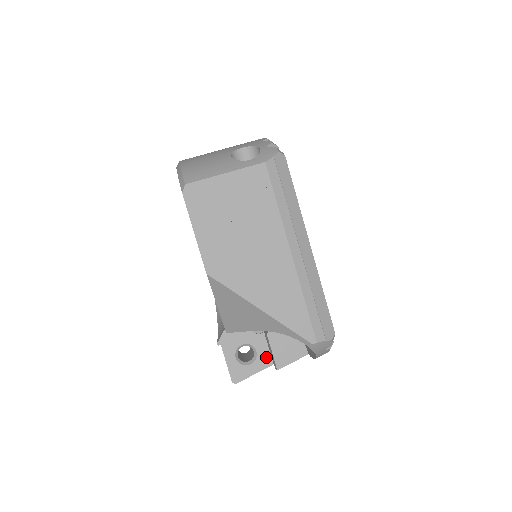
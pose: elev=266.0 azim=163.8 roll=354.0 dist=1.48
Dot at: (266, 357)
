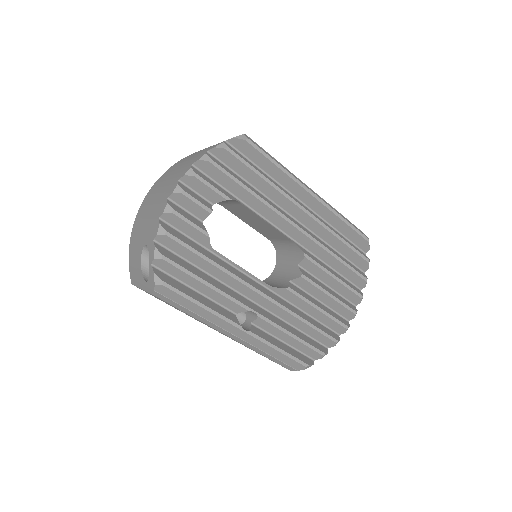
Dot at: occluded
